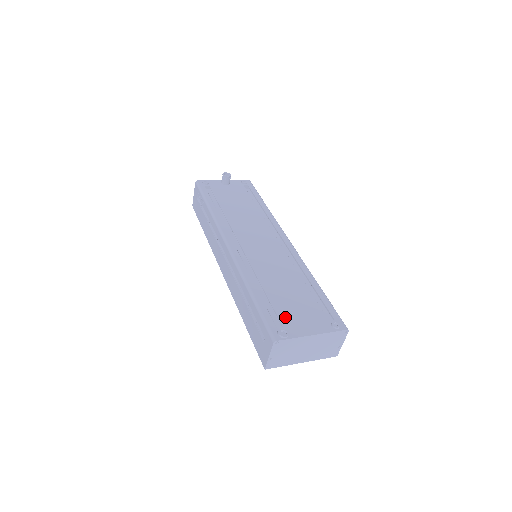
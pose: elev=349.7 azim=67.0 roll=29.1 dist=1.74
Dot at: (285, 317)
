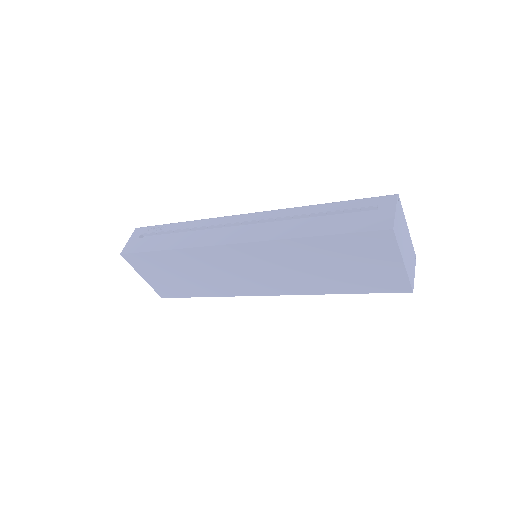
Dot at: occluded
